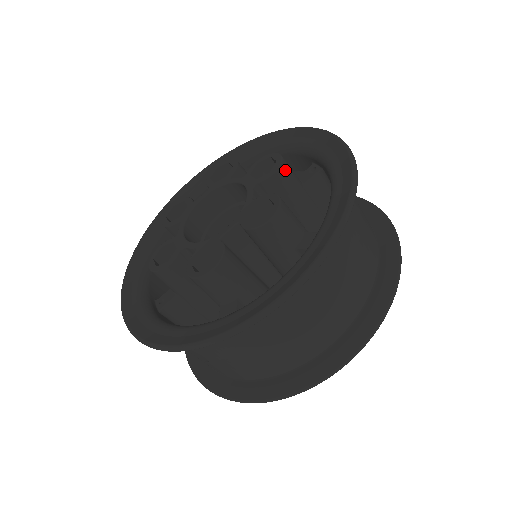
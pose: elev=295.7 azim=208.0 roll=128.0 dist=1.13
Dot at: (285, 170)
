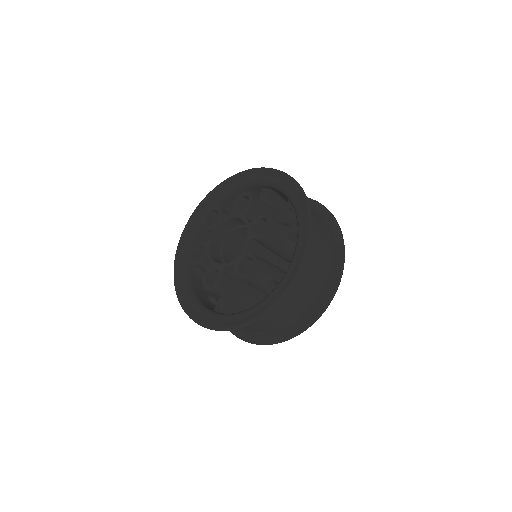
Dot at: (271, 235)
